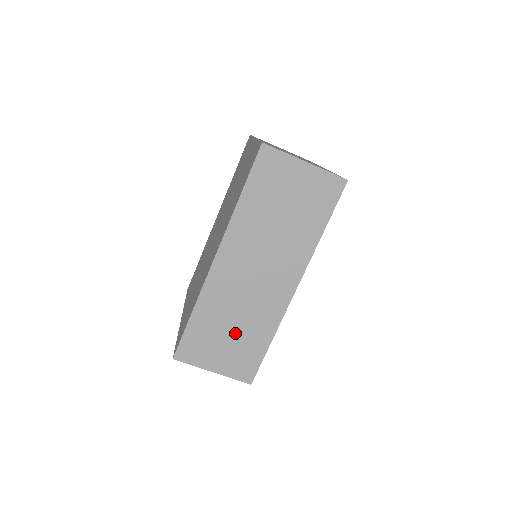
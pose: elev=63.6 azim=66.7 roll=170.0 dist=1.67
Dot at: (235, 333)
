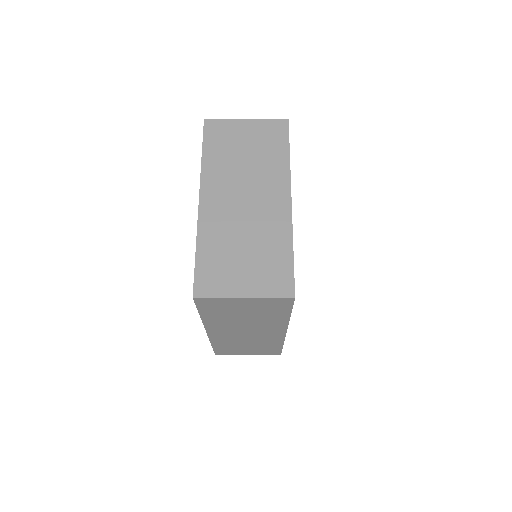
Dot at: (251, 346)
